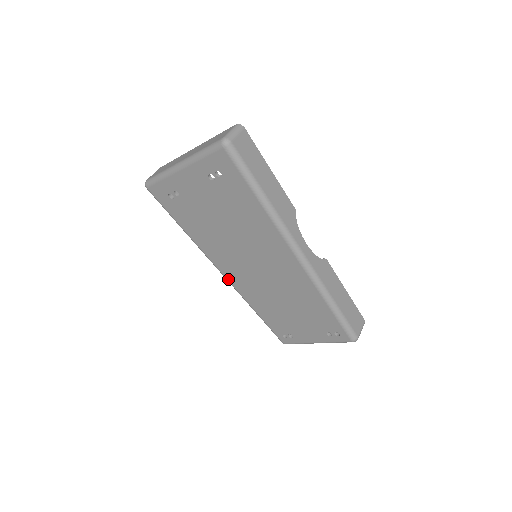
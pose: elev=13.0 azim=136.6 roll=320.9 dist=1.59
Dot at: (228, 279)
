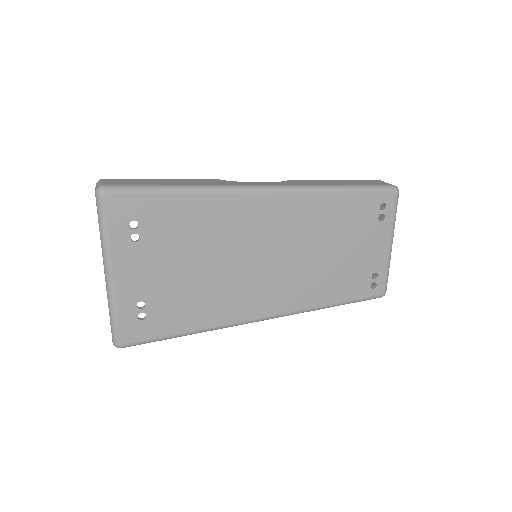
Dot at: (275, 314)
